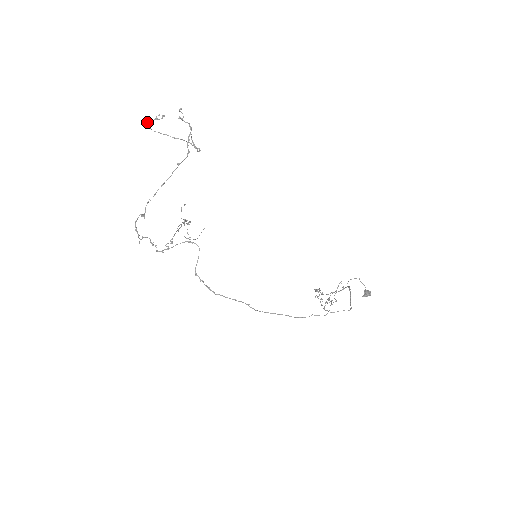
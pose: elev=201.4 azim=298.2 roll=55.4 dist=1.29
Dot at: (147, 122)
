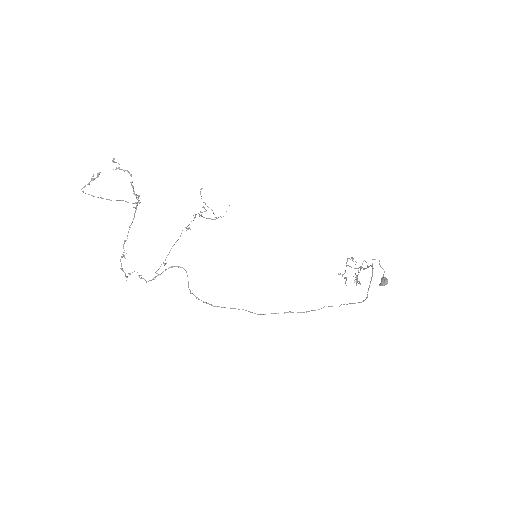
Dot at: (84, 186)
